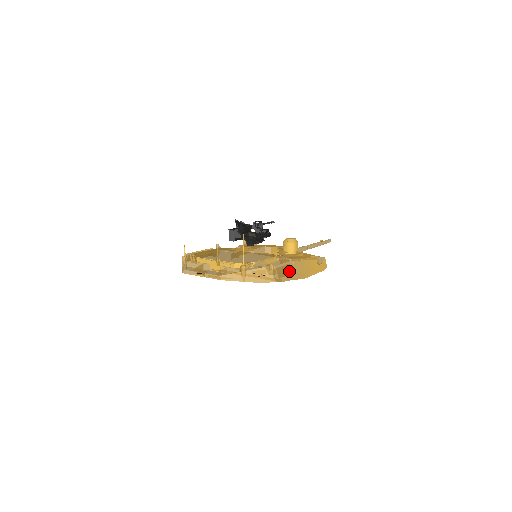
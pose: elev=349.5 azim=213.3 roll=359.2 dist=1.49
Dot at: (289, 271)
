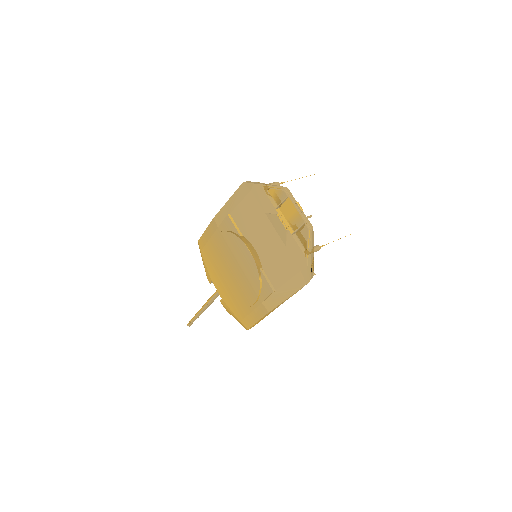
Dot at: occluded
